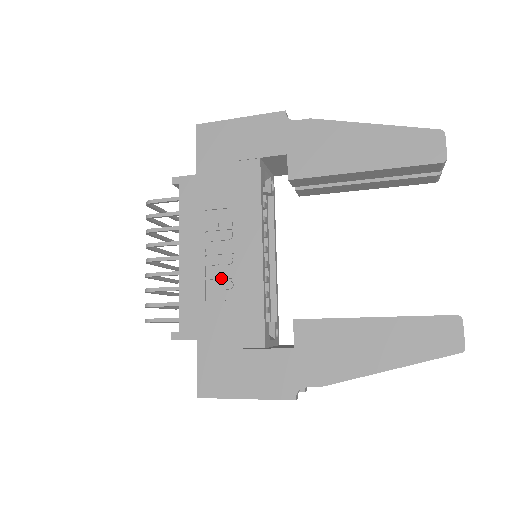
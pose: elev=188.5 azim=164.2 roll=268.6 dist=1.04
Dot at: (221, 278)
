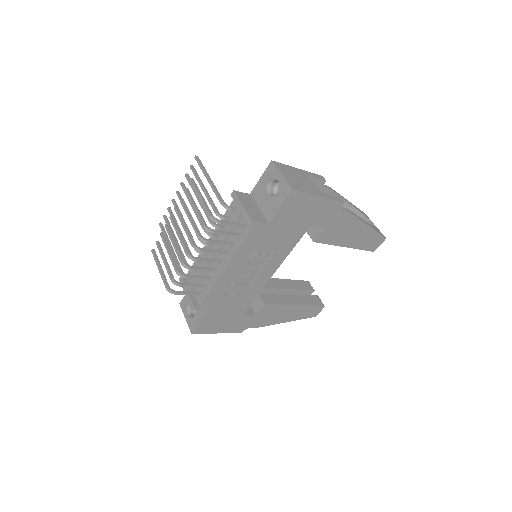
Dot at: (242, 284)
